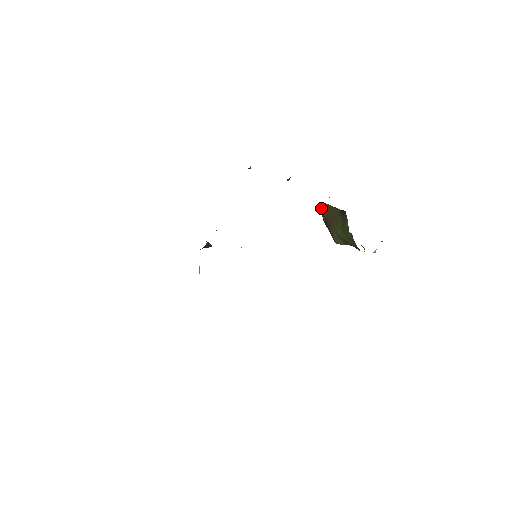
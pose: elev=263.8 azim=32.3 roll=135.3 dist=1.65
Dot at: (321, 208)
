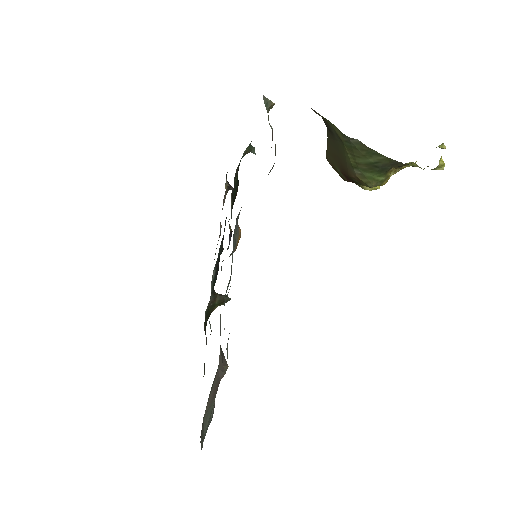
Dot at: occluded
